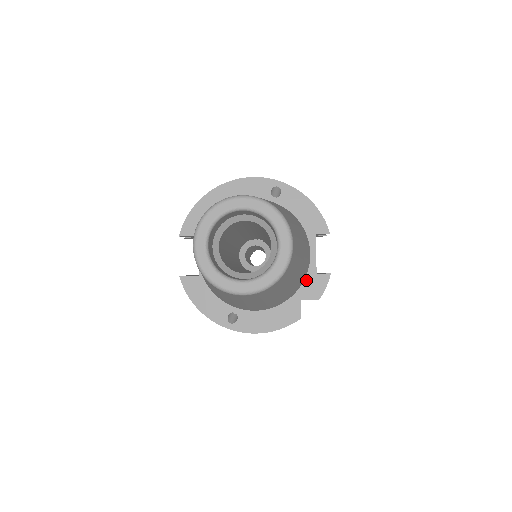
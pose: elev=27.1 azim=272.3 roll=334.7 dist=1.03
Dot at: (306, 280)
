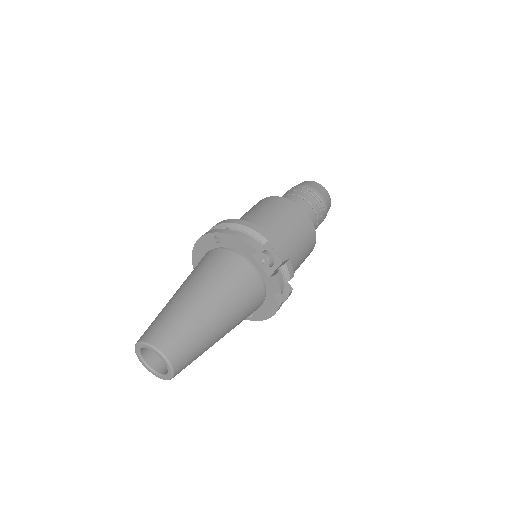
Dot at: (267, 283)
